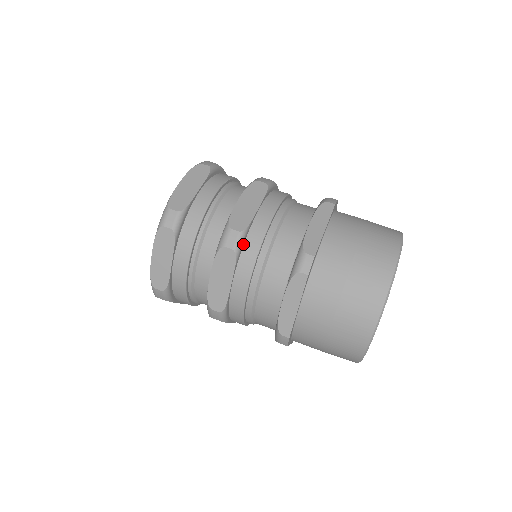
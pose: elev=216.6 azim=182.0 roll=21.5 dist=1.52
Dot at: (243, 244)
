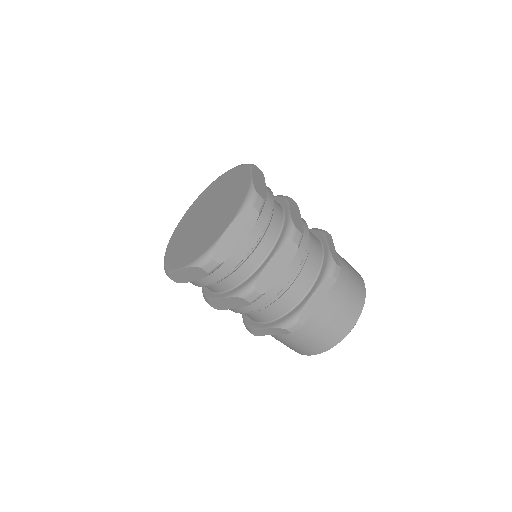
Dot at: occluded
